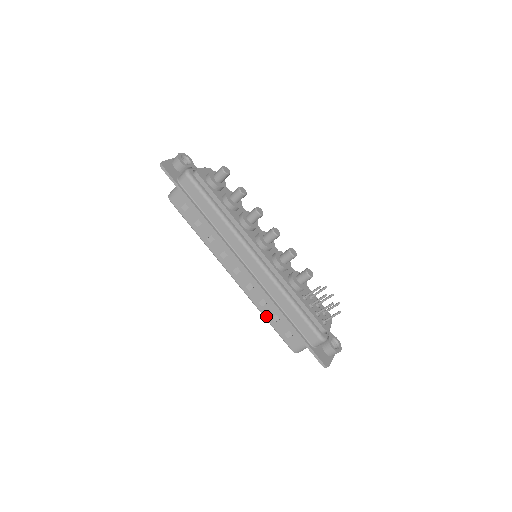
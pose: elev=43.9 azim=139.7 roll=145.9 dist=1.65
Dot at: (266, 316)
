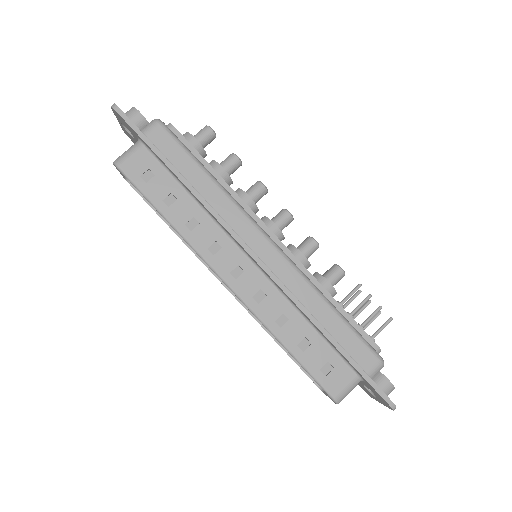
Dot at: (288, 344)
